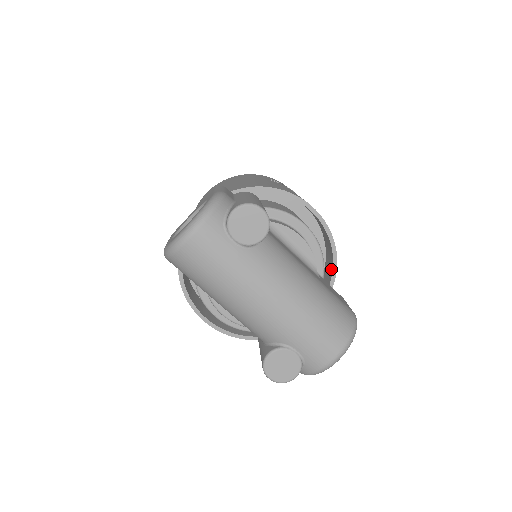
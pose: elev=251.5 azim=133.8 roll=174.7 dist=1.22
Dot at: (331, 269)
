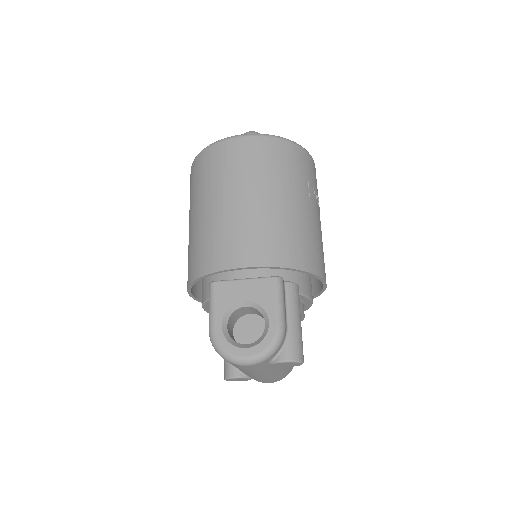
Dot at: occluded
